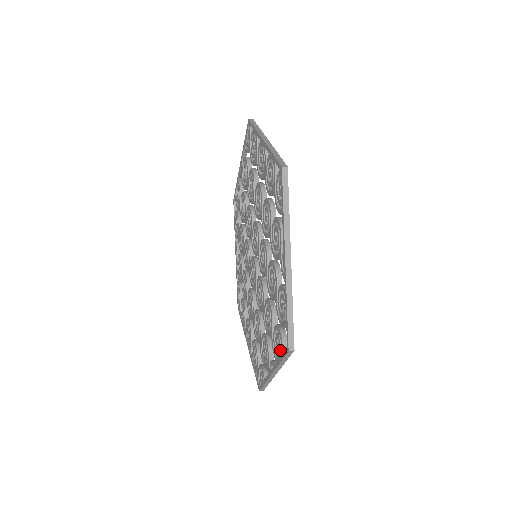
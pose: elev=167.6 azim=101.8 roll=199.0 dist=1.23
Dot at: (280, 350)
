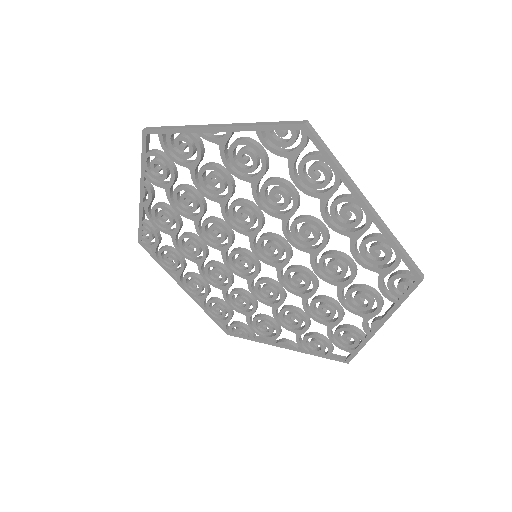
Dot at: (323, 353)
